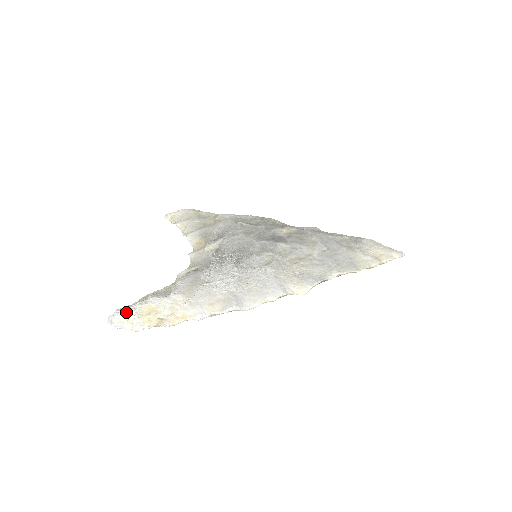
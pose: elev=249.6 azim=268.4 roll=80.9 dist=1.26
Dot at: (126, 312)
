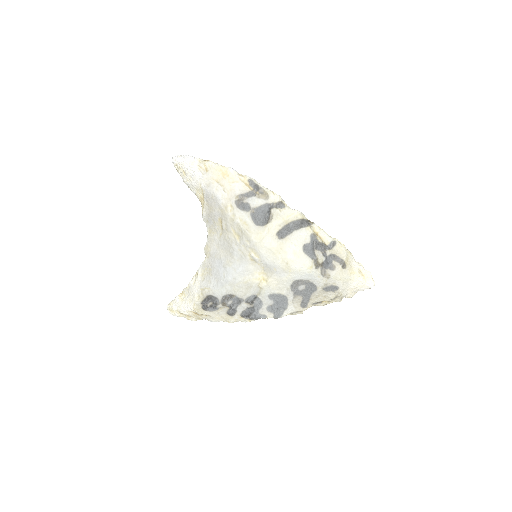
Dot at: occluded
